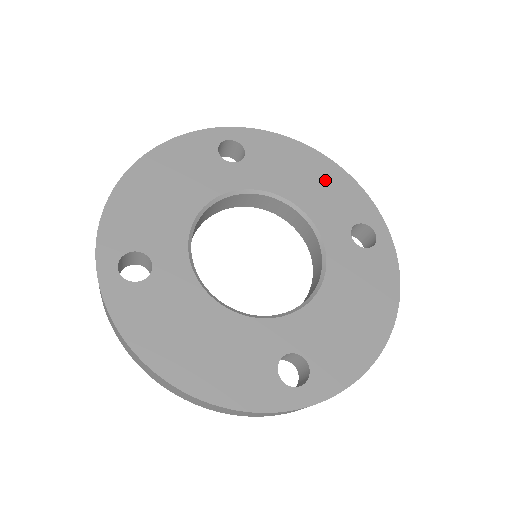
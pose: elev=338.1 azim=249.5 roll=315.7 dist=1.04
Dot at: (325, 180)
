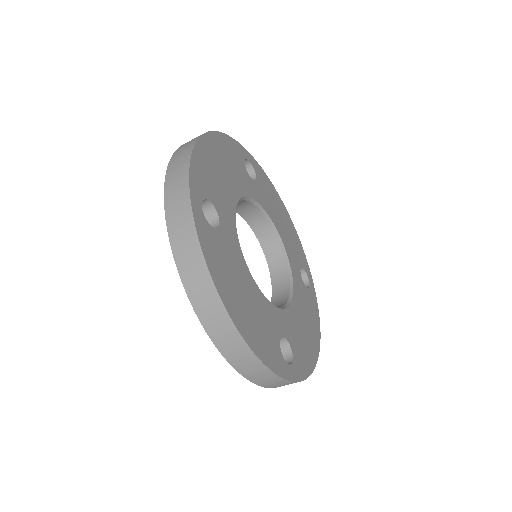
Dot at: (289, 227)
